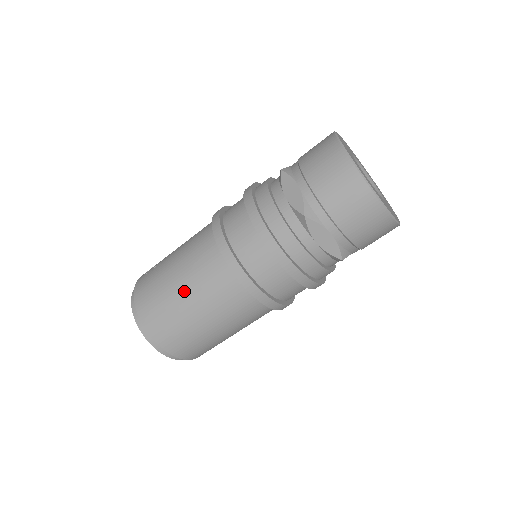
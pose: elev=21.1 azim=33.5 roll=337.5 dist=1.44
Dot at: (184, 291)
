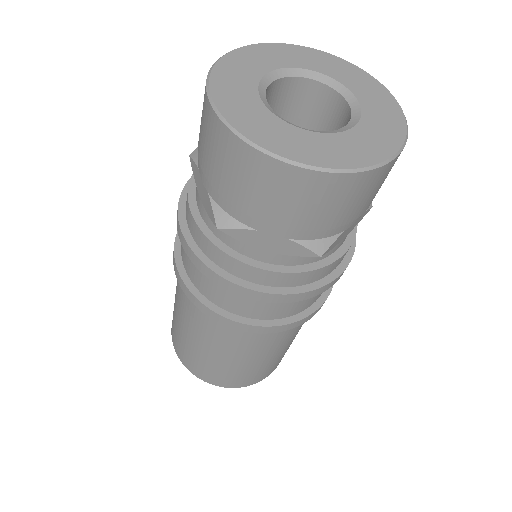
Dot at: (188, 333)
